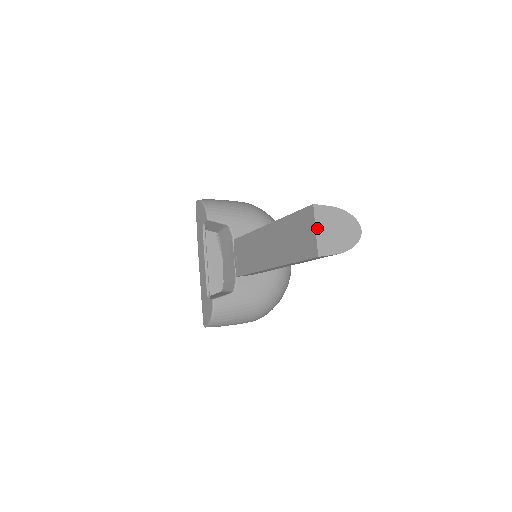
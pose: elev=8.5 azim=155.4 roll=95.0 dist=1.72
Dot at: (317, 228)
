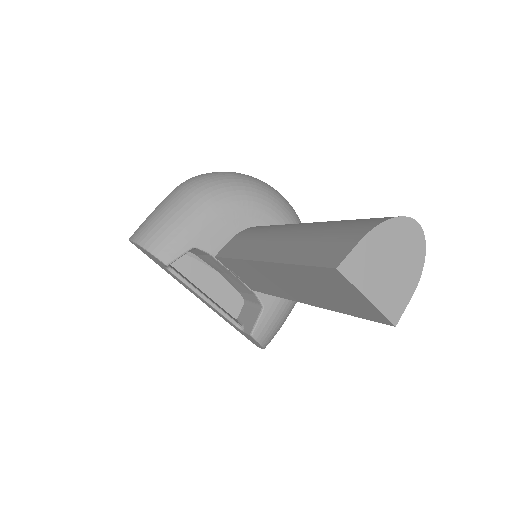
Dot at: (366, 294)
